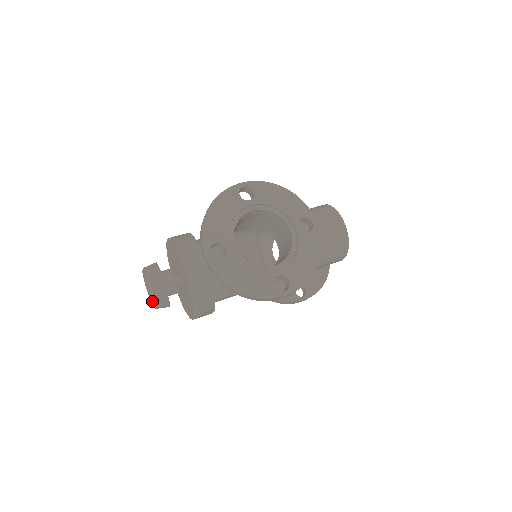
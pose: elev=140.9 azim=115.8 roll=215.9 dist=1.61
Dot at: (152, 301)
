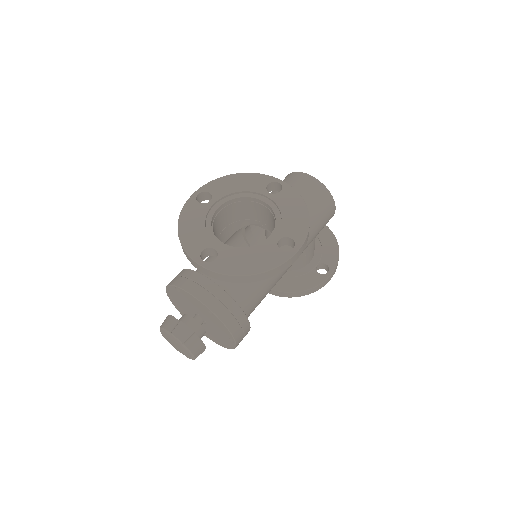
Dot at: (186, 352)
